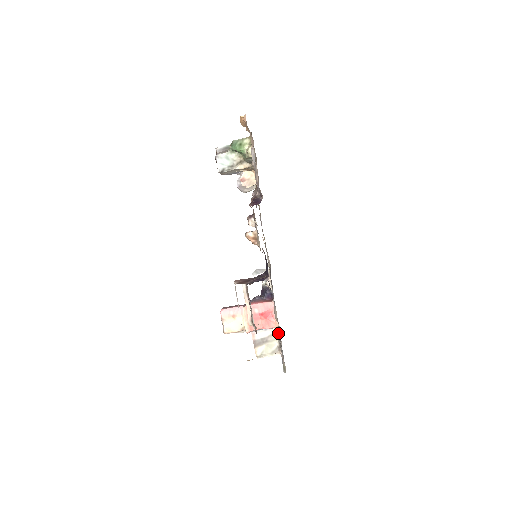
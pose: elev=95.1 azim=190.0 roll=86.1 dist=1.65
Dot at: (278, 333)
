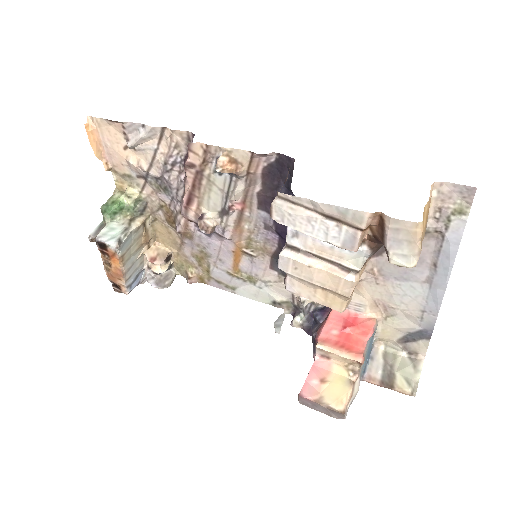
Dot at: (387, 330)
